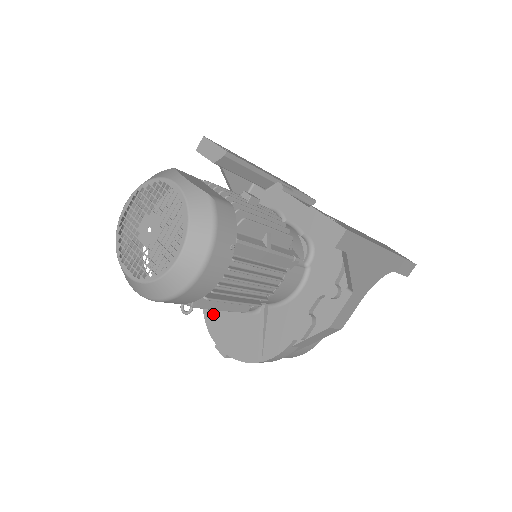
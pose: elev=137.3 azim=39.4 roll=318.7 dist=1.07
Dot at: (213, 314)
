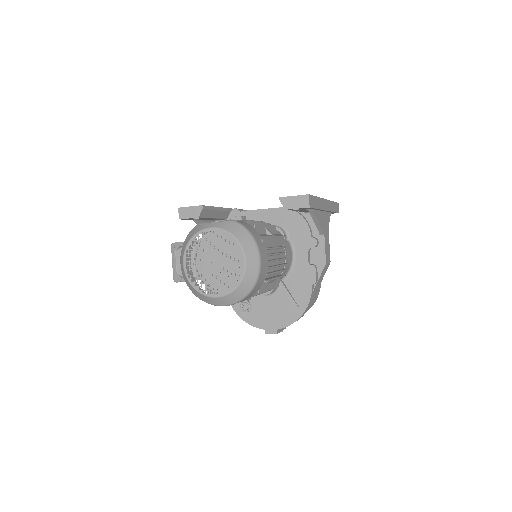
Dot at: (250, 315)
